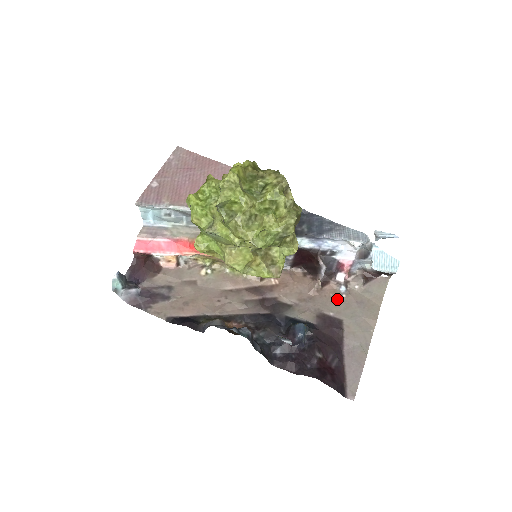
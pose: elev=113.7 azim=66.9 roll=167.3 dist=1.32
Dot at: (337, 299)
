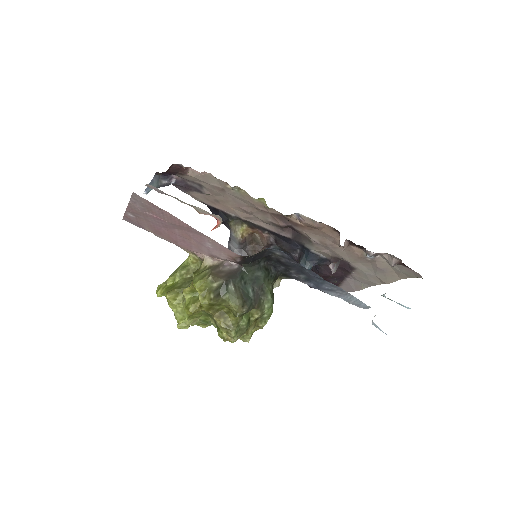
Dot at: (359, 258)
